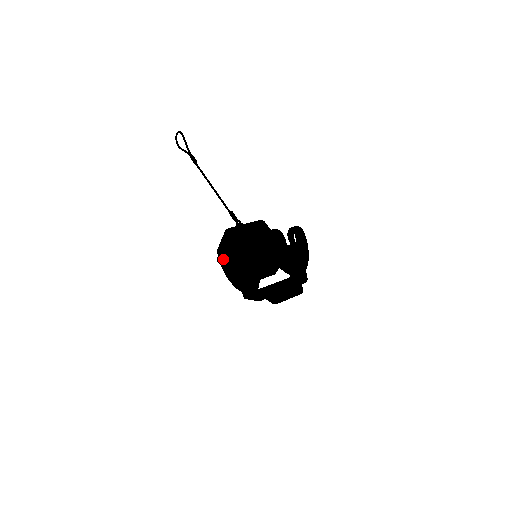
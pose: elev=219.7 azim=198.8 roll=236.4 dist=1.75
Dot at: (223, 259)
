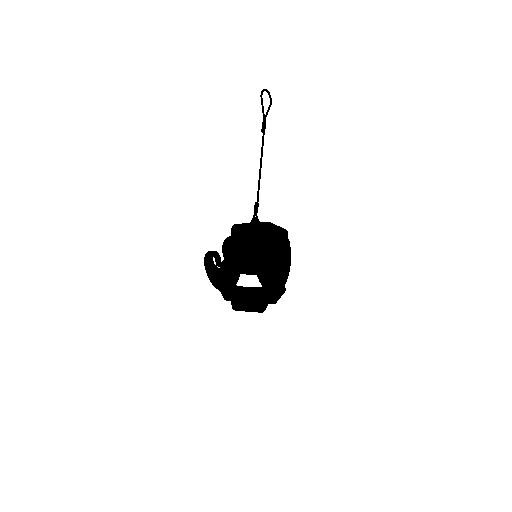
Dot at: occluded
